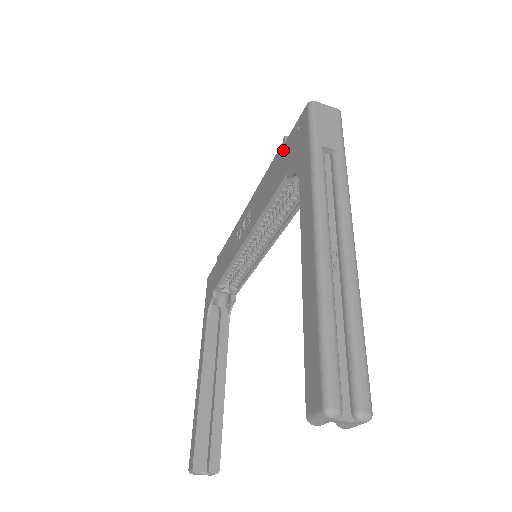
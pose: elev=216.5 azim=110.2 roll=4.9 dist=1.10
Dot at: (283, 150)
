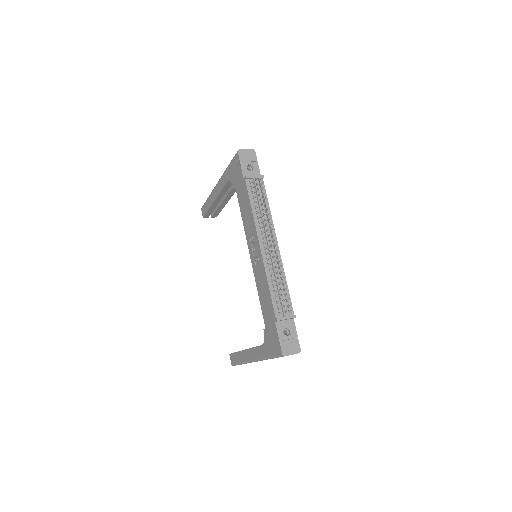
Dot at: (273, 320)
